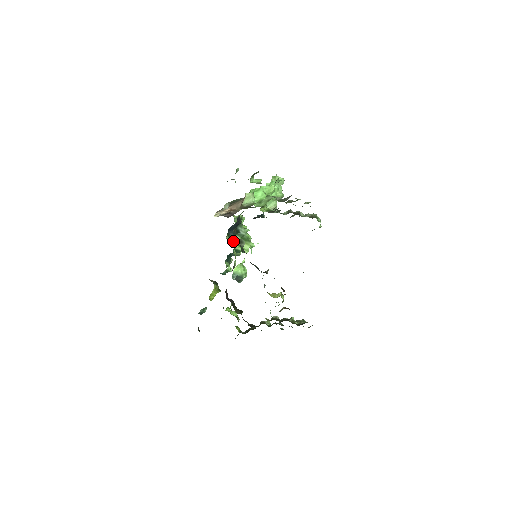
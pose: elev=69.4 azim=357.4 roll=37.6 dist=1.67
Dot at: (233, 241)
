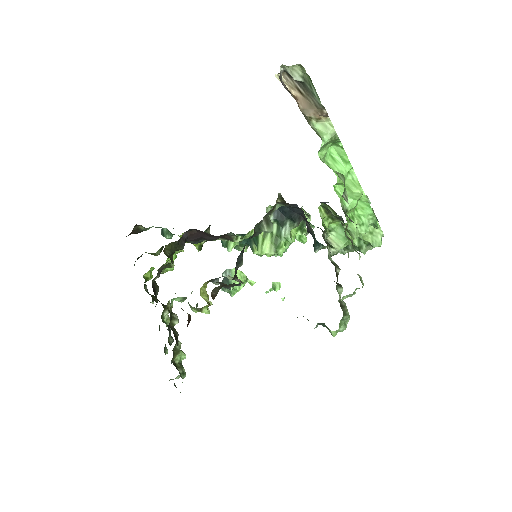
Dot at: occluded
